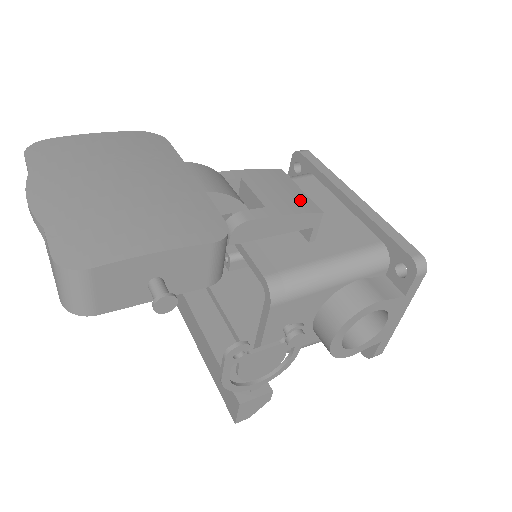
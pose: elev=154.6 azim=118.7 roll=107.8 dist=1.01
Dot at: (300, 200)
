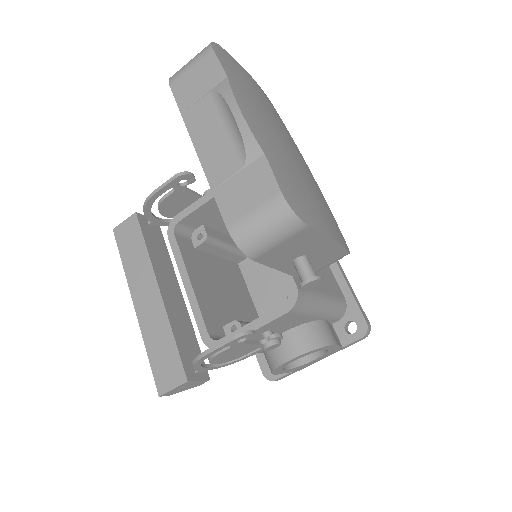
Dot at: occluded
